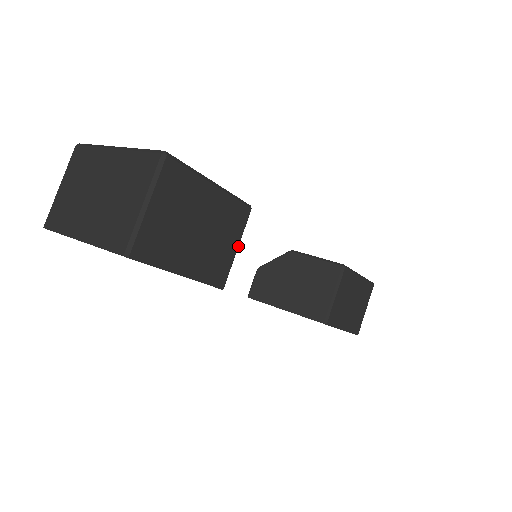
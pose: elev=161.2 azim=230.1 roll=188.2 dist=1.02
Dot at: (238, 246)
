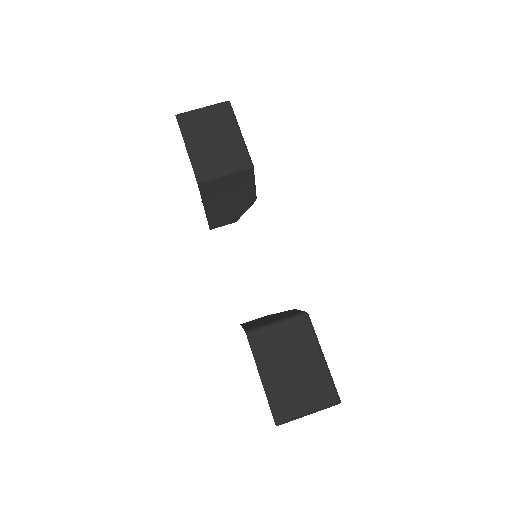
Dot at: (227, 175)
